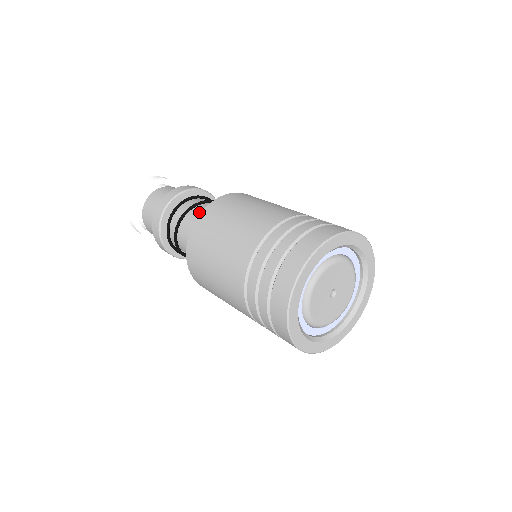
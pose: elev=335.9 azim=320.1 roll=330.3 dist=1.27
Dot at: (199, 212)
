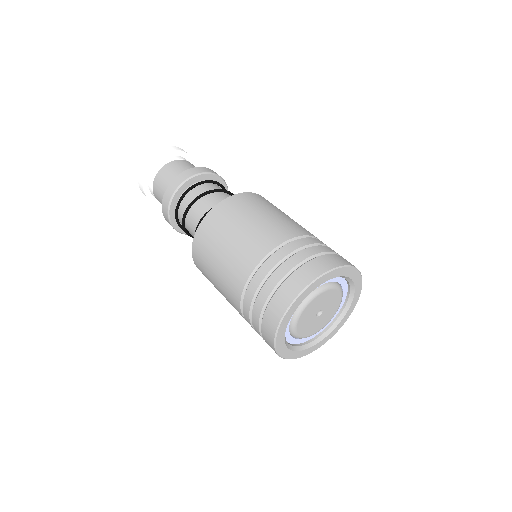
Dot at: (205, 204)
